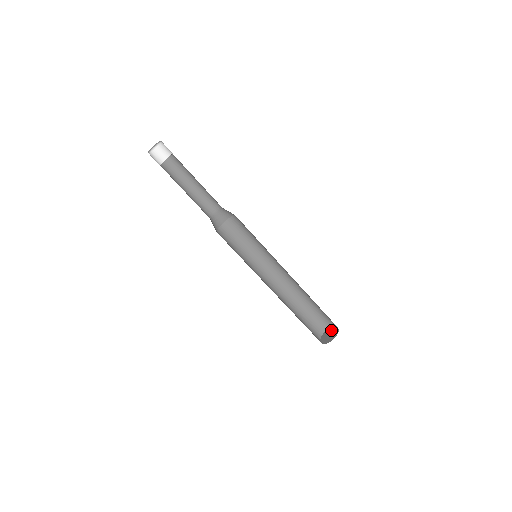
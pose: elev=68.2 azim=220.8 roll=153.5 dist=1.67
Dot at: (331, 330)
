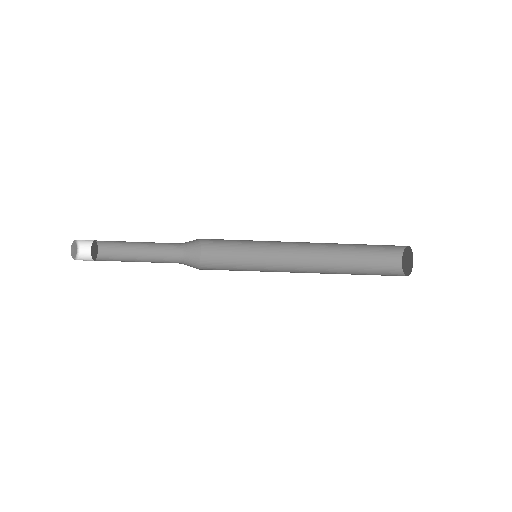
Dot at: (404, 257)
